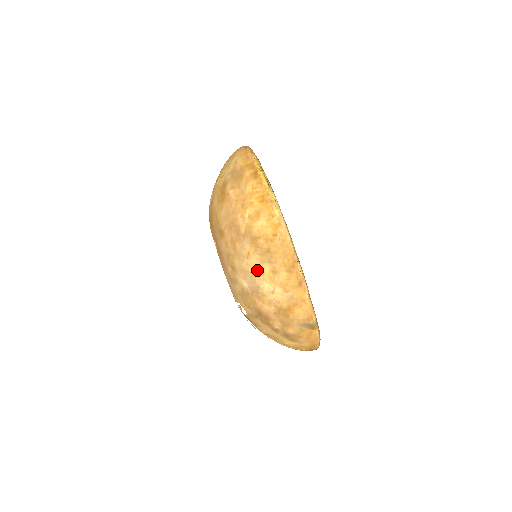
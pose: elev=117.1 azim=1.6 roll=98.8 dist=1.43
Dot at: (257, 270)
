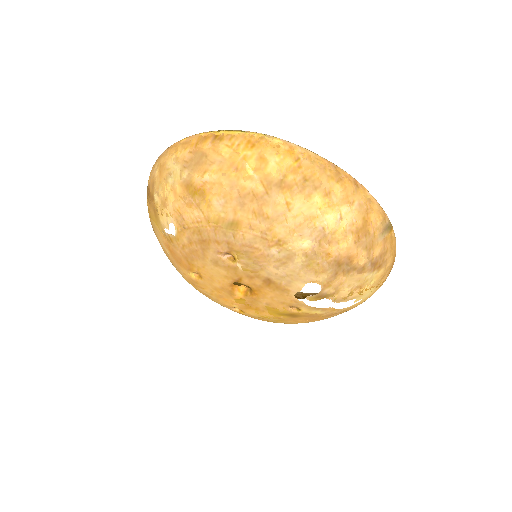
Dot at: (309, 211)
